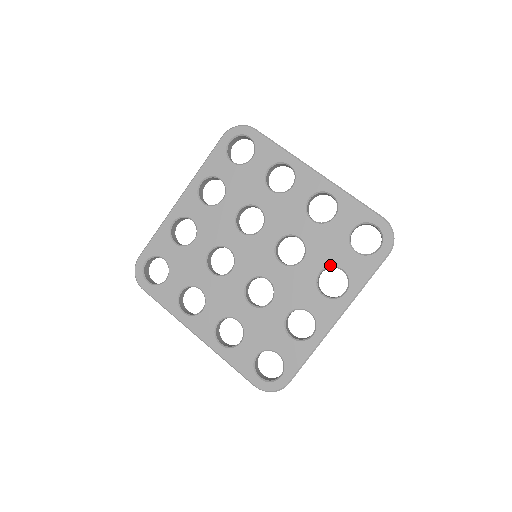
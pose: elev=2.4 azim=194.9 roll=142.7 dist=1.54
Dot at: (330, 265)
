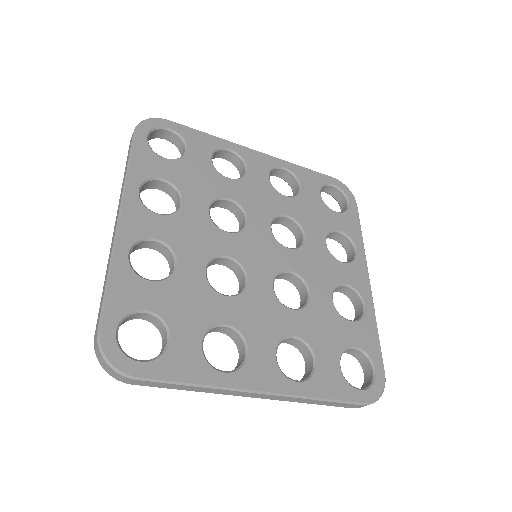
Dot at: (310, 344)
